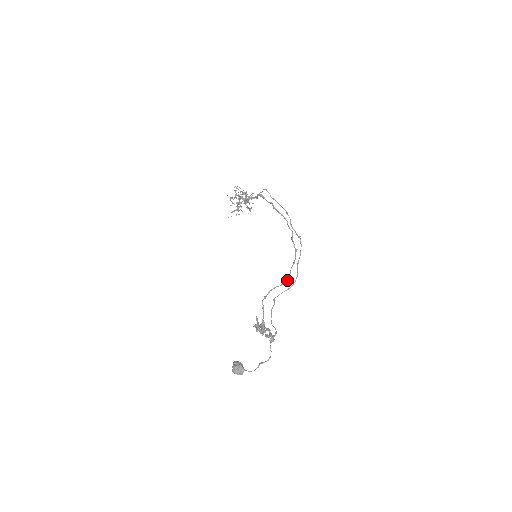
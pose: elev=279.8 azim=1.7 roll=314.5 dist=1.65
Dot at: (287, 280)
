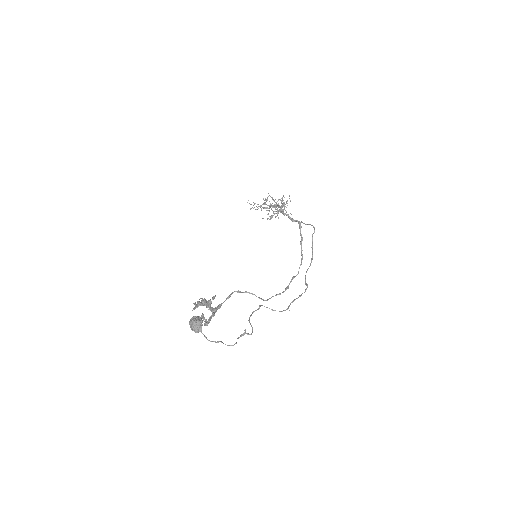
Dot at: (267, 300)
